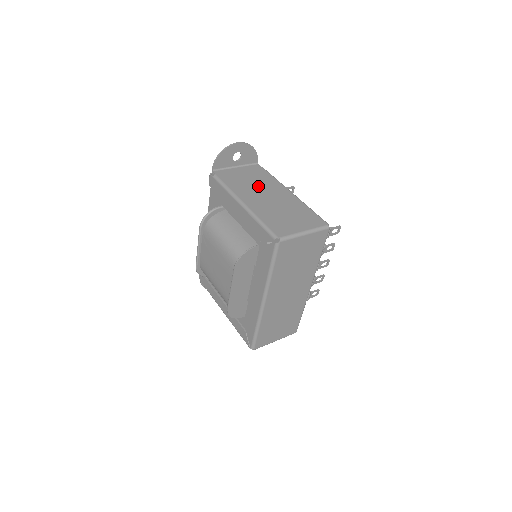
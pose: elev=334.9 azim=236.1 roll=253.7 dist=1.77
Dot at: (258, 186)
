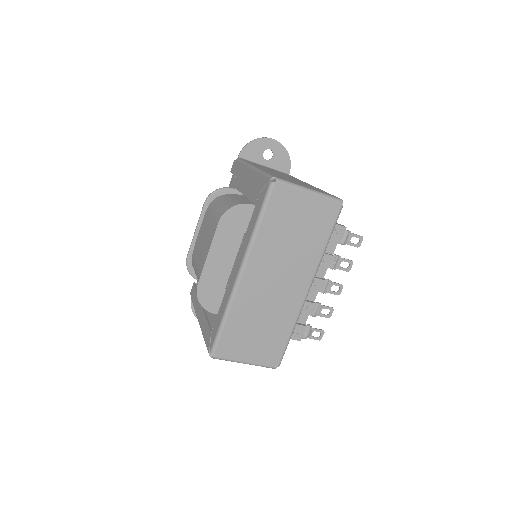
Dot at: (279, 173)
